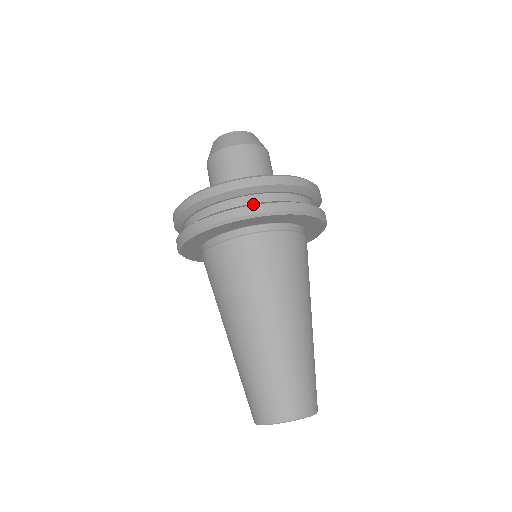
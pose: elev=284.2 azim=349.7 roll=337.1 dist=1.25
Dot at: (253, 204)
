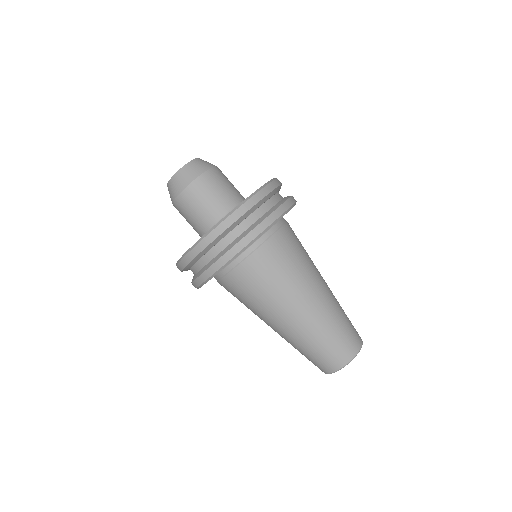
Dot at: (254, 226)
